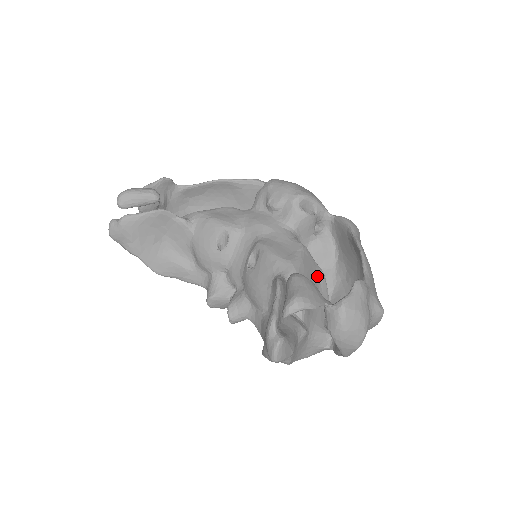
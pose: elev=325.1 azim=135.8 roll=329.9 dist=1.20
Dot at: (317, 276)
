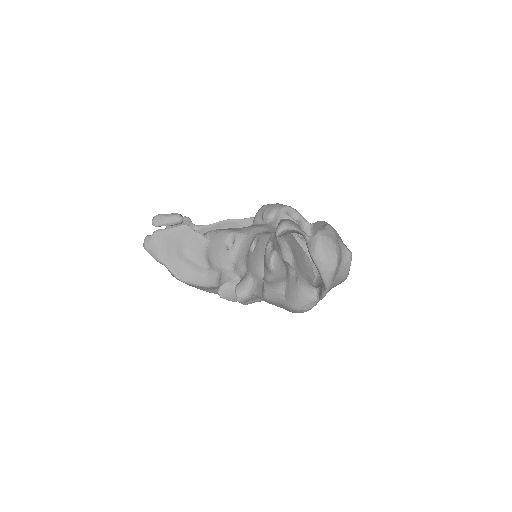
Dot at: (303, 254)
